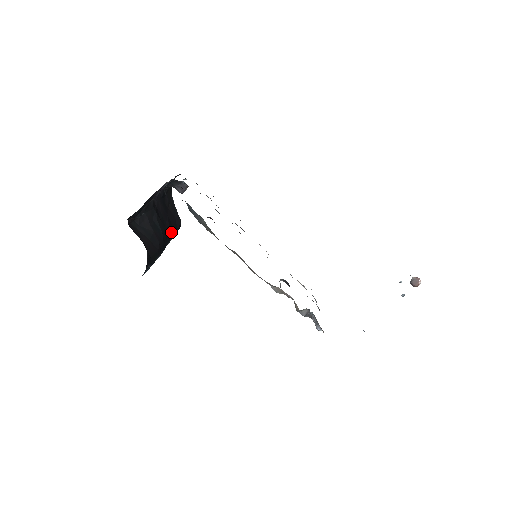
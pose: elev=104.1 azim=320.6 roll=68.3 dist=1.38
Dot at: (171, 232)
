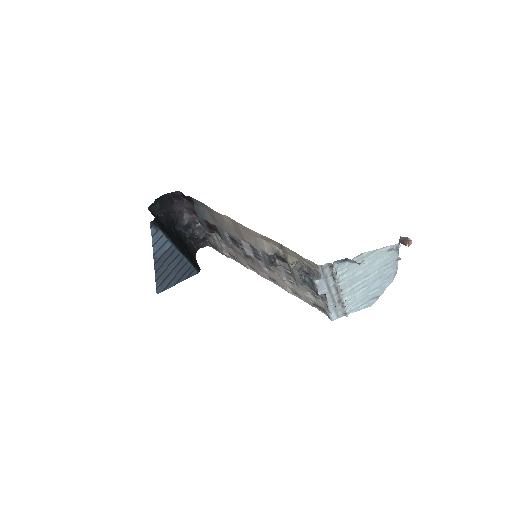
Dot at: (187, 255)
